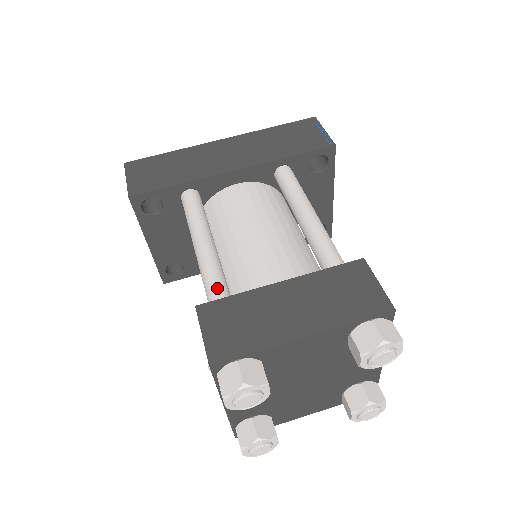
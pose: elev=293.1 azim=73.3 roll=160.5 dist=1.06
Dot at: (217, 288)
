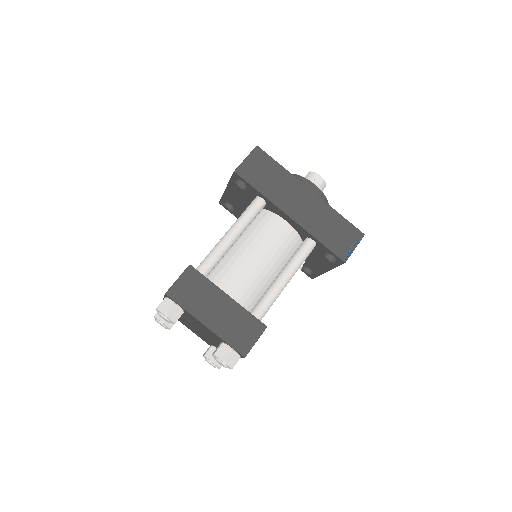
Dot at: (208, 264)
